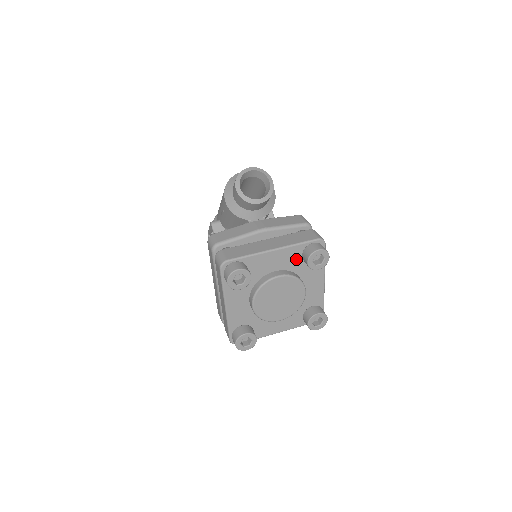
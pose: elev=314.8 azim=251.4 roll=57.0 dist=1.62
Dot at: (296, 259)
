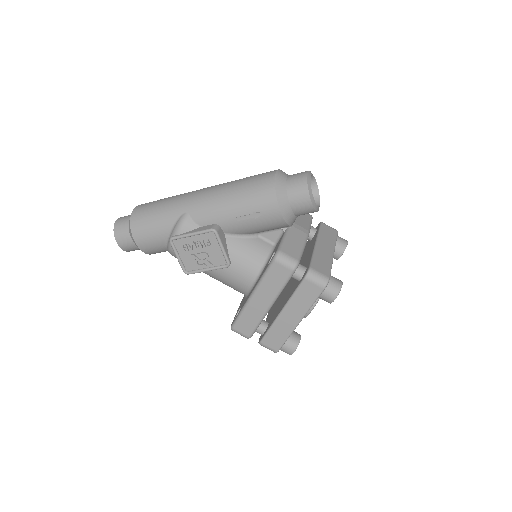
Dot at: occluded
